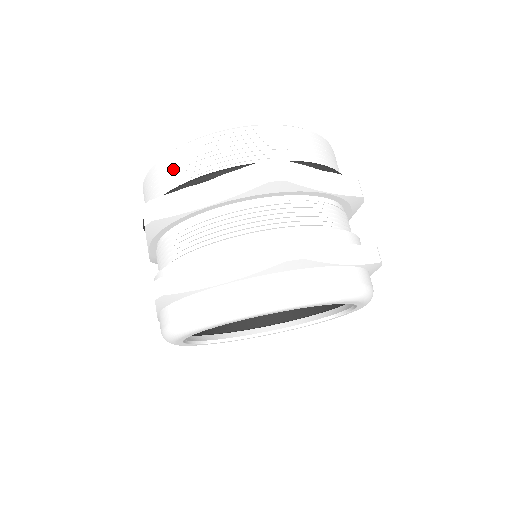
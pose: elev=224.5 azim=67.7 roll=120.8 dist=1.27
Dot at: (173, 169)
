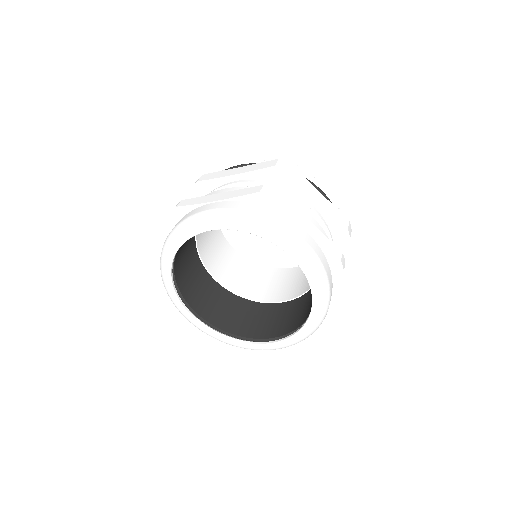
Dot at: occluded
